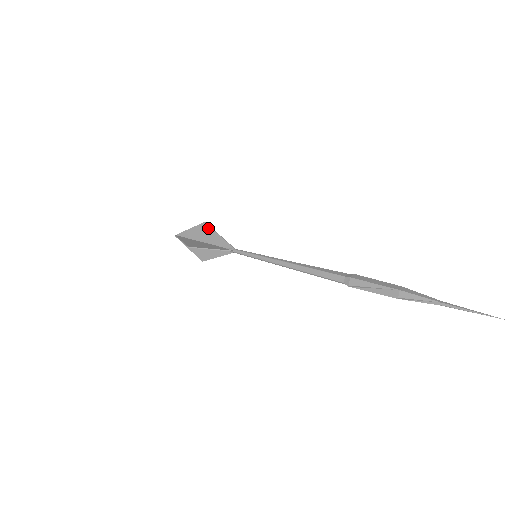
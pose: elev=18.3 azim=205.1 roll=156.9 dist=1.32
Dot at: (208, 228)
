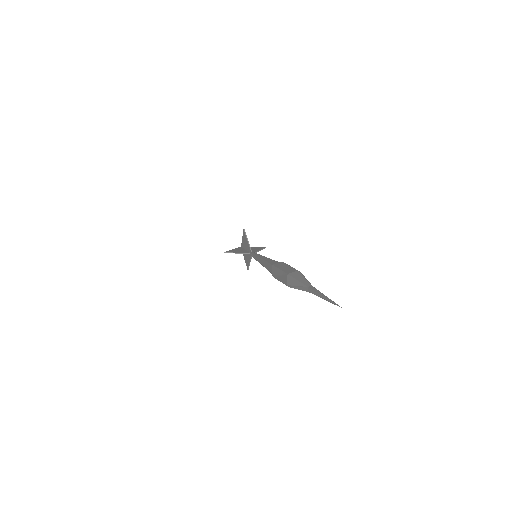
Dot at: (245, 234)
